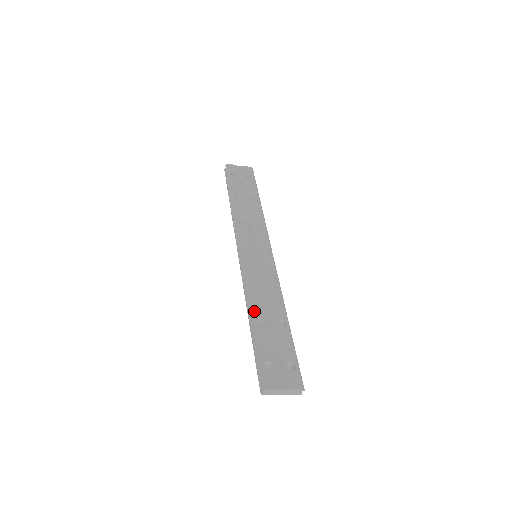
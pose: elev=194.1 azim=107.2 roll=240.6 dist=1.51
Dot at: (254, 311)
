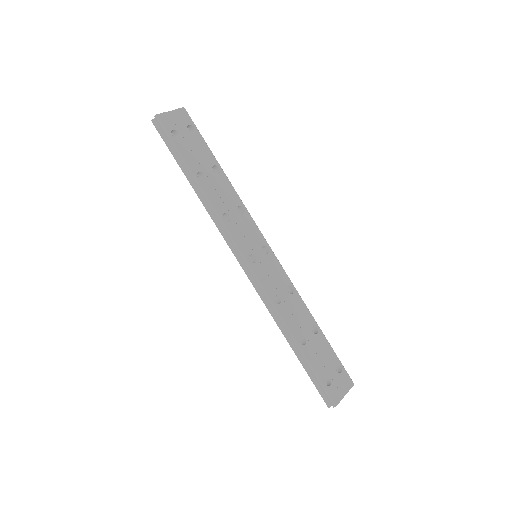
Dot at: (293, 332)
